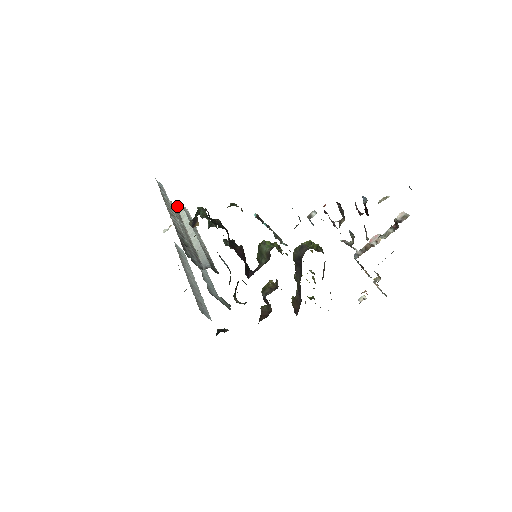
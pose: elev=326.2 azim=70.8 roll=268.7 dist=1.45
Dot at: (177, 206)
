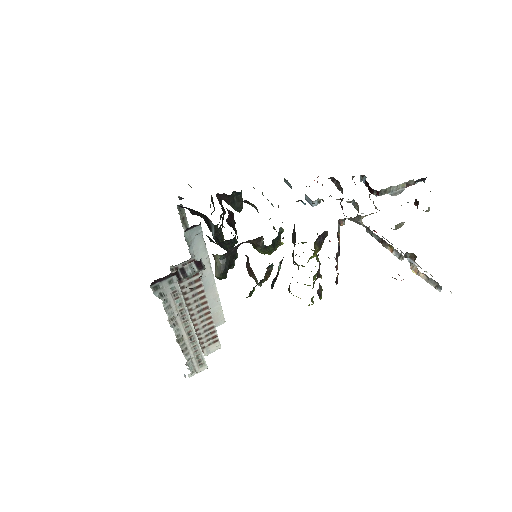
Dot at: occluded
